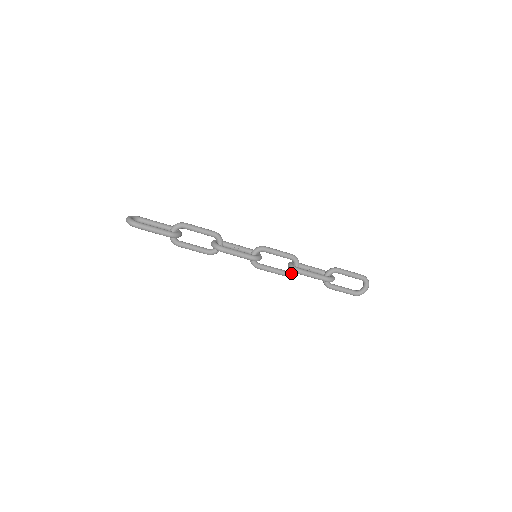
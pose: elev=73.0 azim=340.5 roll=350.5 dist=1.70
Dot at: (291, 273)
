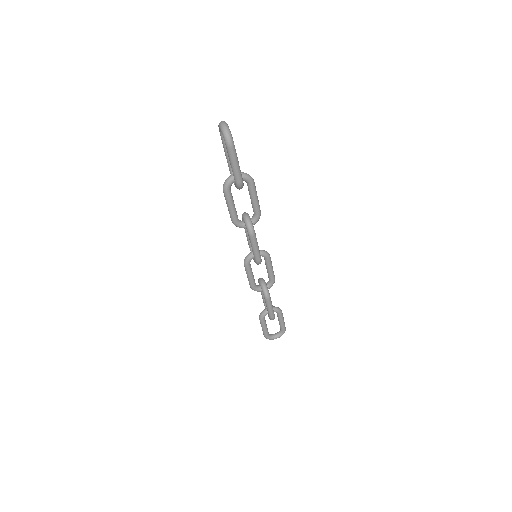
Dot at: (258, 290)
